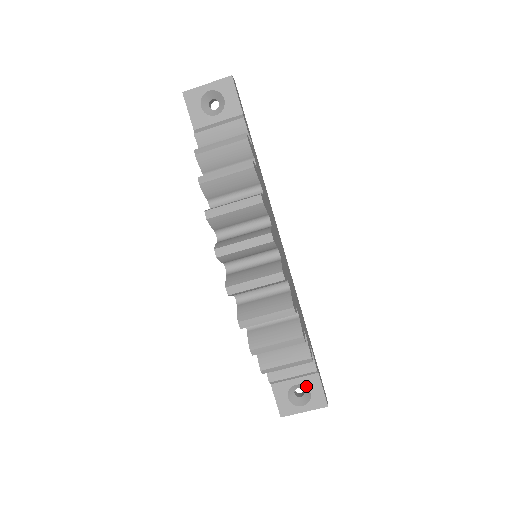
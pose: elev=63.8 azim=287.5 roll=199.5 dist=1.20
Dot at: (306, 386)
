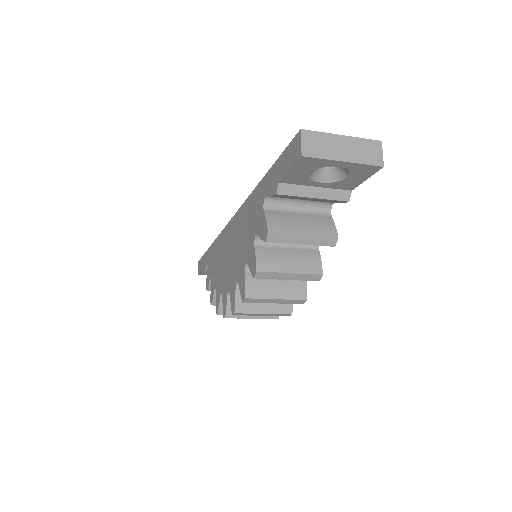
Dot at: occluded
